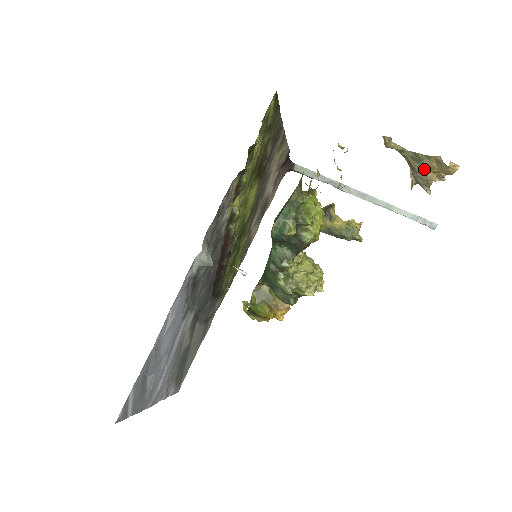
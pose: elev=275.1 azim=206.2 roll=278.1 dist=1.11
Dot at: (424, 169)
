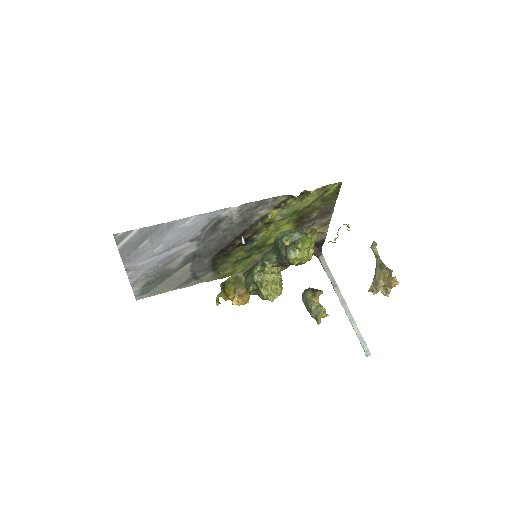
Dot at: (381, 275)
